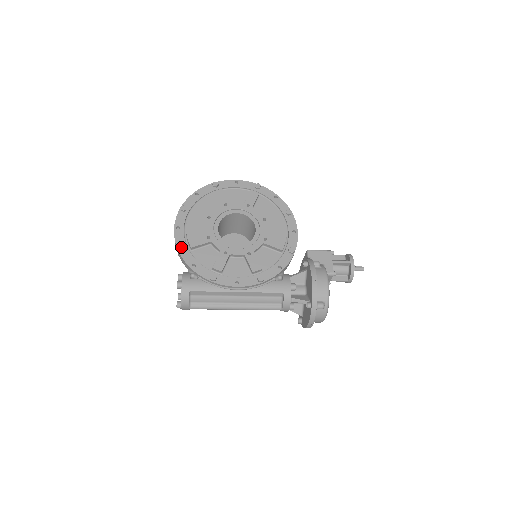
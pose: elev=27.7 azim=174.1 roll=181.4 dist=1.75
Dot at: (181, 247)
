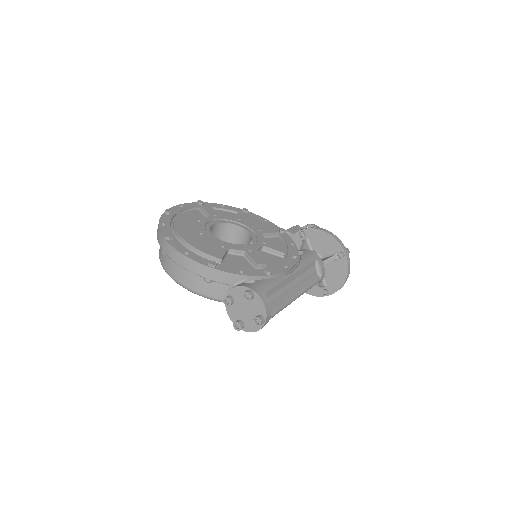
Dot at: (213, 263)
